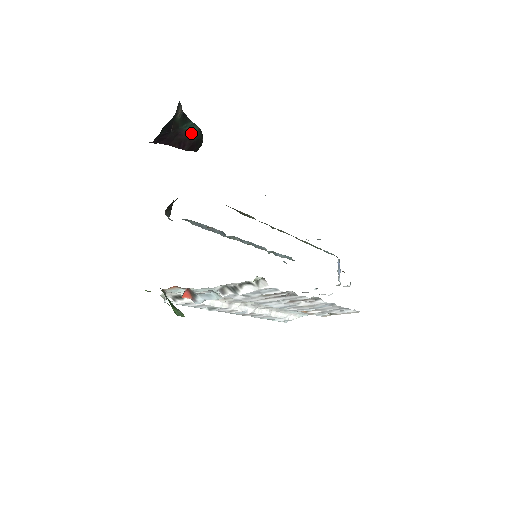
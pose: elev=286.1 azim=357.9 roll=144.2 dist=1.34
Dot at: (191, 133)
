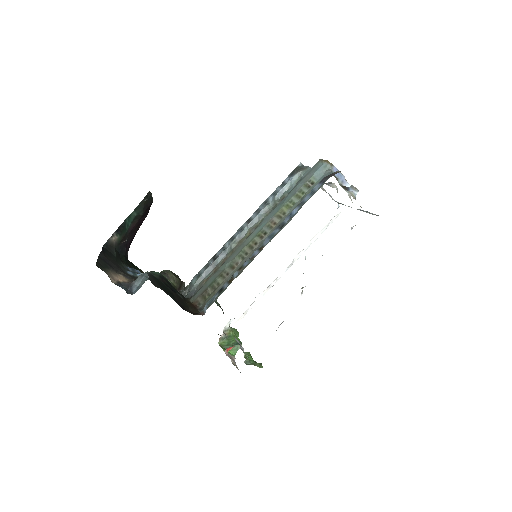
Dot at: (135, 219)
